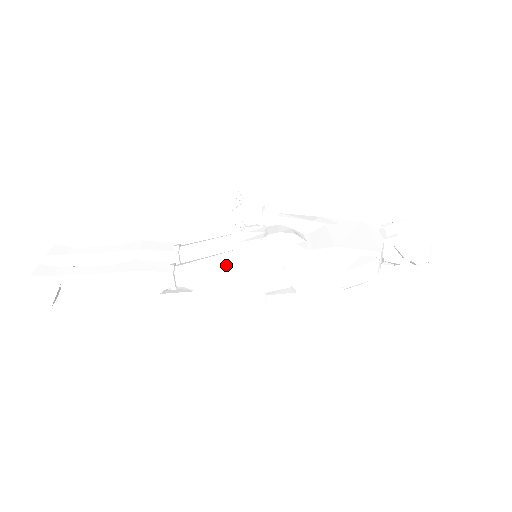
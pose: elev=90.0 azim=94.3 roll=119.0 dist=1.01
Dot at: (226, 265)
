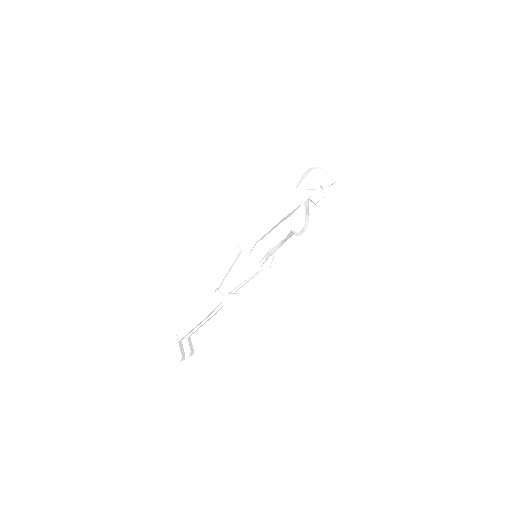
Dot at: (235, 265)
